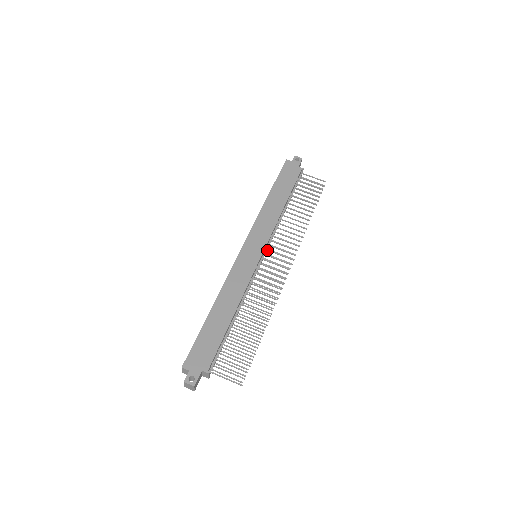
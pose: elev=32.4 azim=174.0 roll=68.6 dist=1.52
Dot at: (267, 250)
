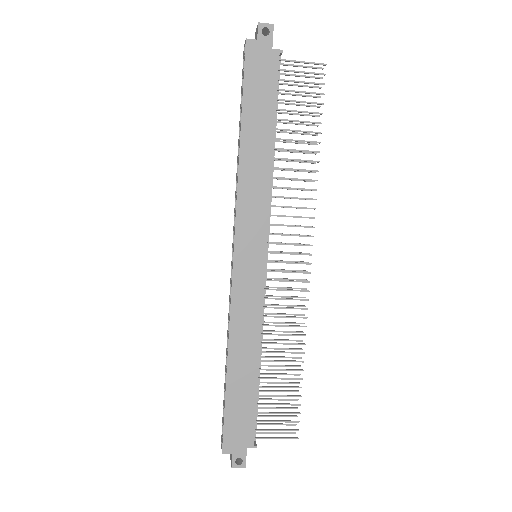
Dot at: occluded
